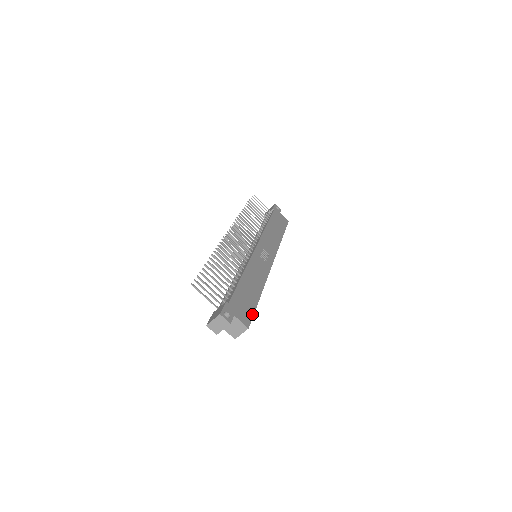
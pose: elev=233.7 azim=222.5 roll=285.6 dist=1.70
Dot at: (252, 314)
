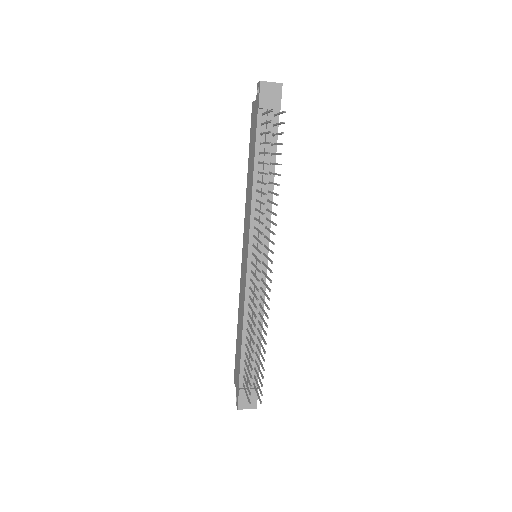
Dot at: occluded
